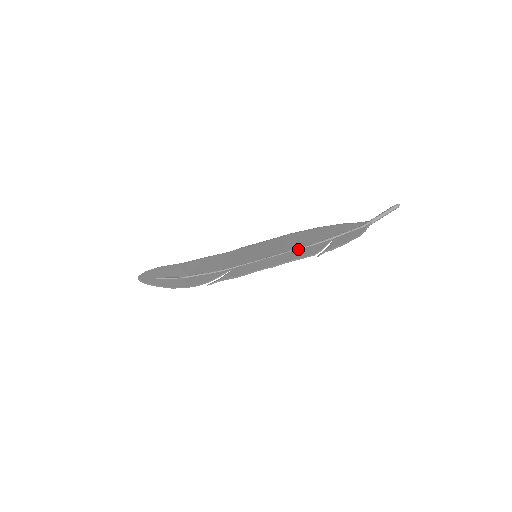
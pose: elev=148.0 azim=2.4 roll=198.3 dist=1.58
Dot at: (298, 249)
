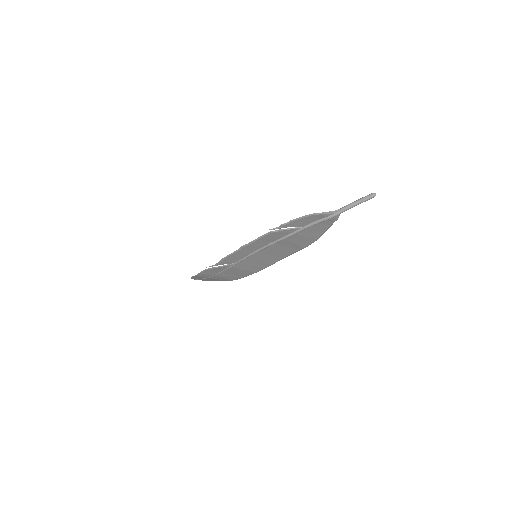
Dot at: (275, 239)
